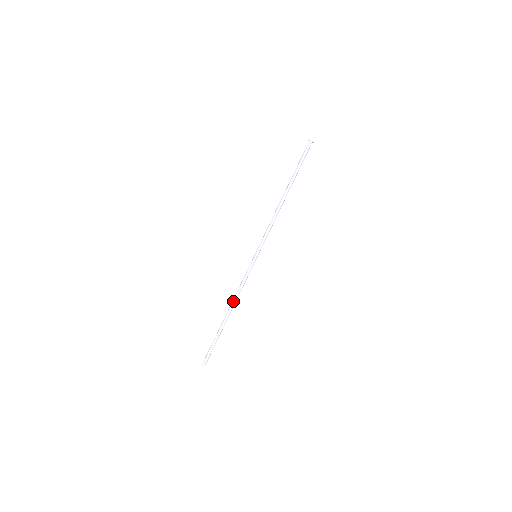
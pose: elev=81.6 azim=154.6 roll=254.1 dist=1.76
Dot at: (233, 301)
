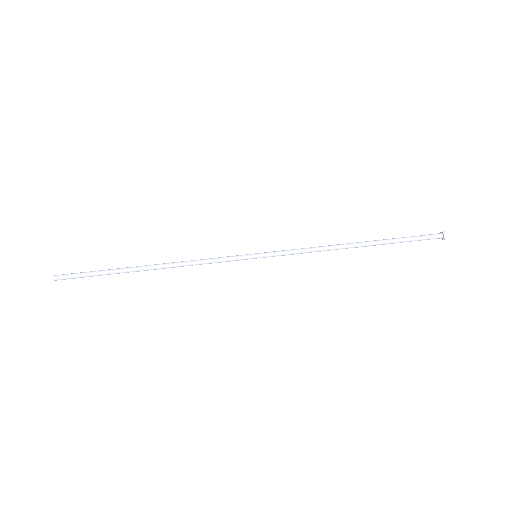
Dot at: (176, 262)
